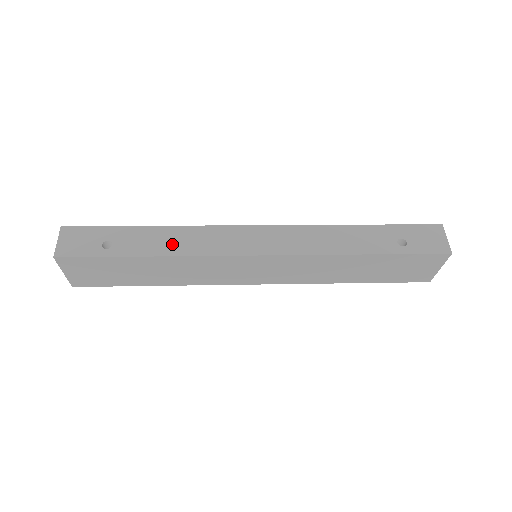
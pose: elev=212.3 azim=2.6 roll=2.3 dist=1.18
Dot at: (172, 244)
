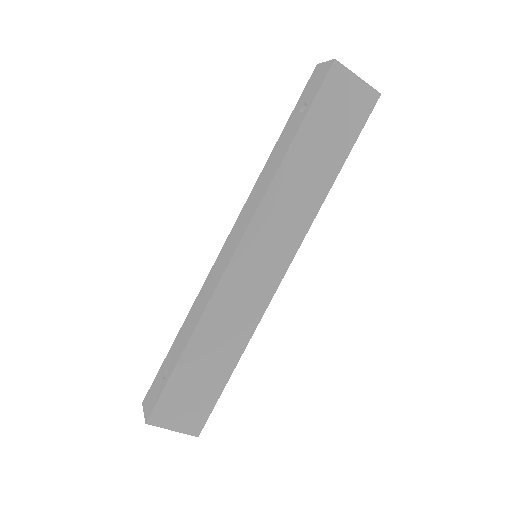
Dot at: (193, 320)
